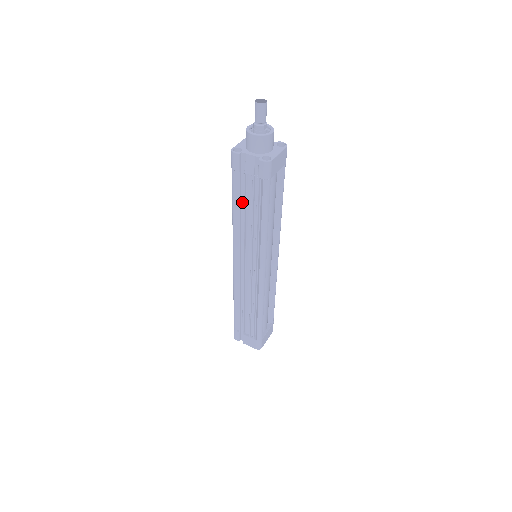
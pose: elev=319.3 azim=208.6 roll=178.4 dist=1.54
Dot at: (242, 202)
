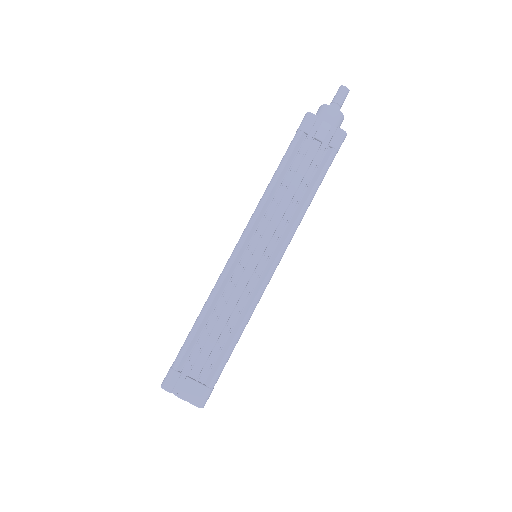
Dot at: (291, 171)
